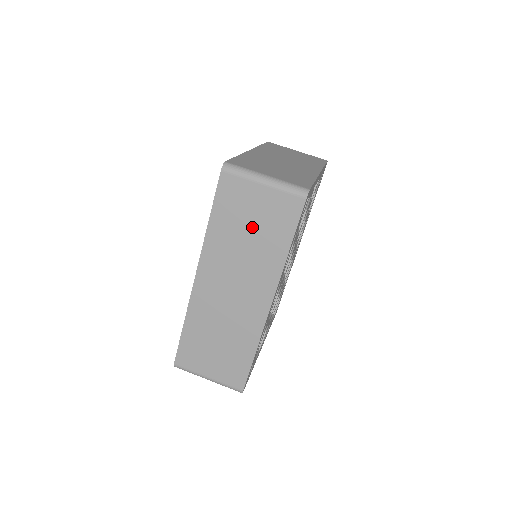
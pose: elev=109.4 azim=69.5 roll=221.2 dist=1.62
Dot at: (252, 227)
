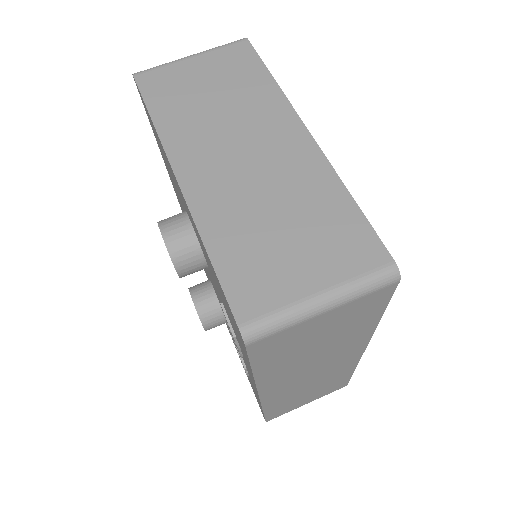
Dot at: (321, 340)
